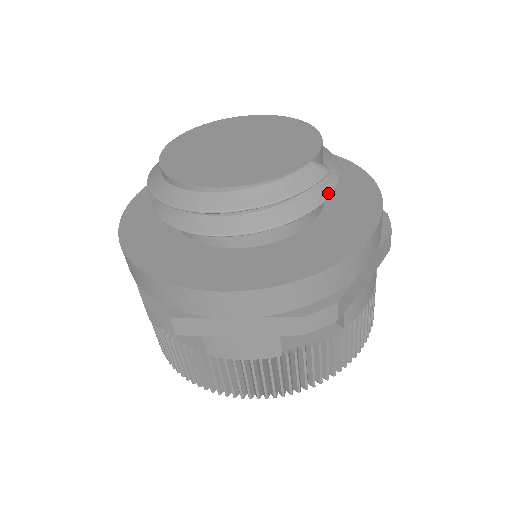
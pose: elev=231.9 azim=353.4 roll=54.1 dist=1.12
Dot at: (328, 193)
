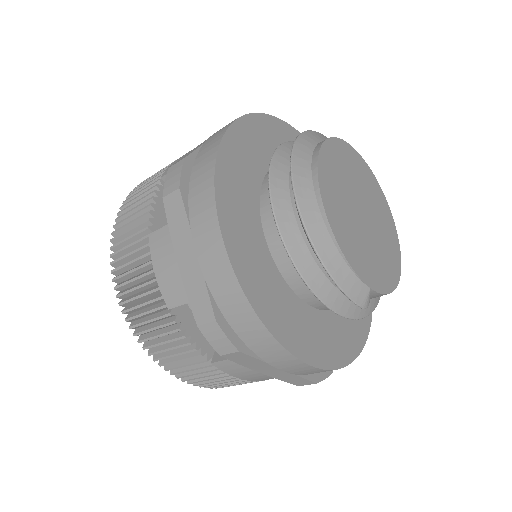
Dot at: (342, 313)
